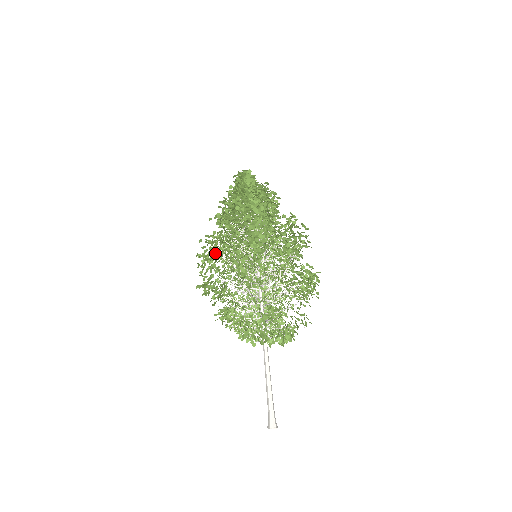
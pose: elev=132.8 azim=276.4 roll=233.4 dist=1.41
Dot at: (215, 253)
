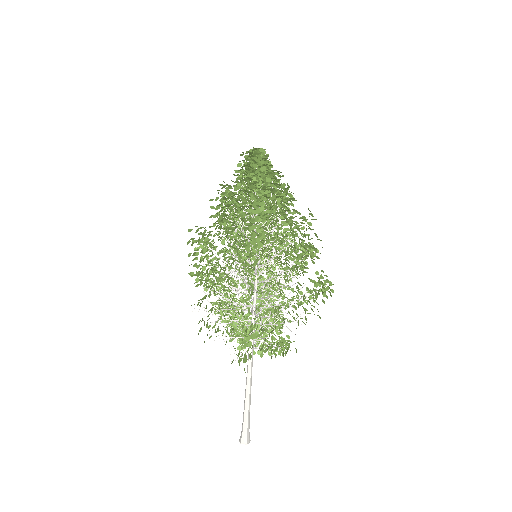
Dot at: occluded
